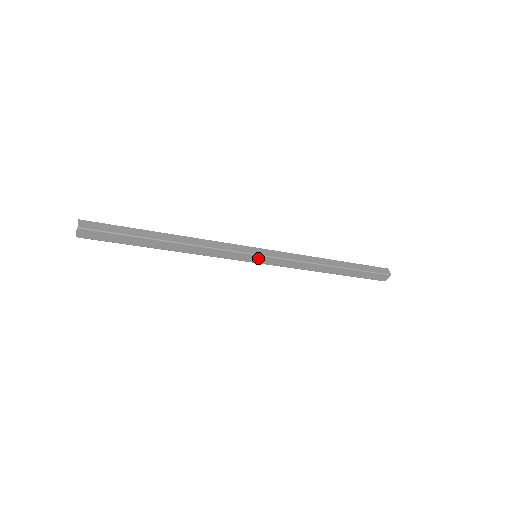
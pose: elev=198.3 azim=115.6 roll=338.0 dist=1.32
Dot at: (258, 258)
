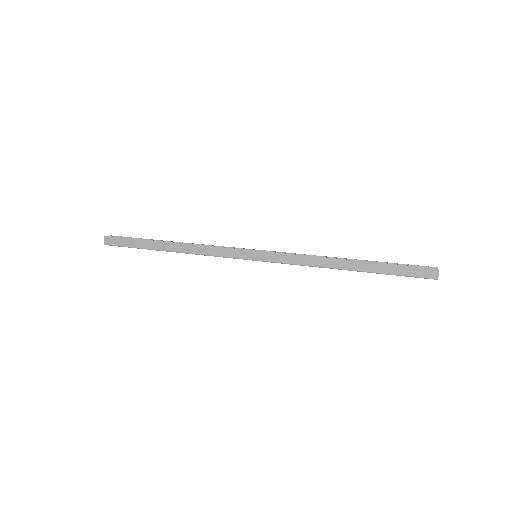
Dot at: (256, 260)
